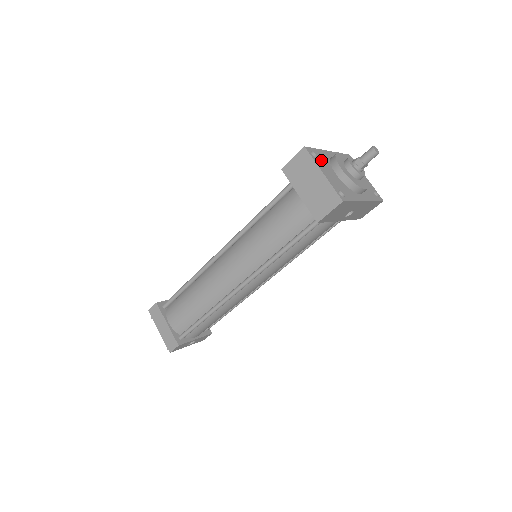
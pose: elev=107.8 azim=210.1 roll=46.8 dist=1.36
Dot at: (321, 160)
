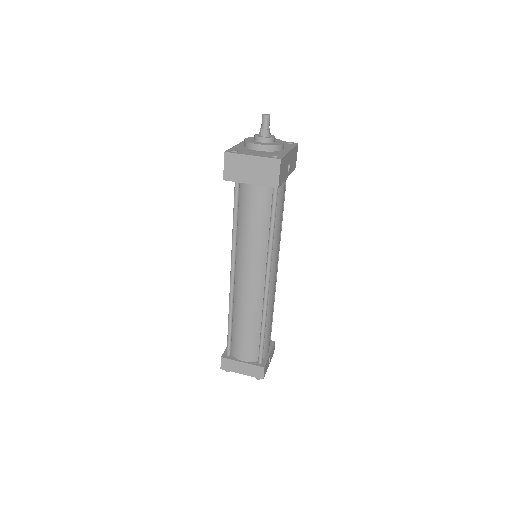
Dot at: (241, 151)
